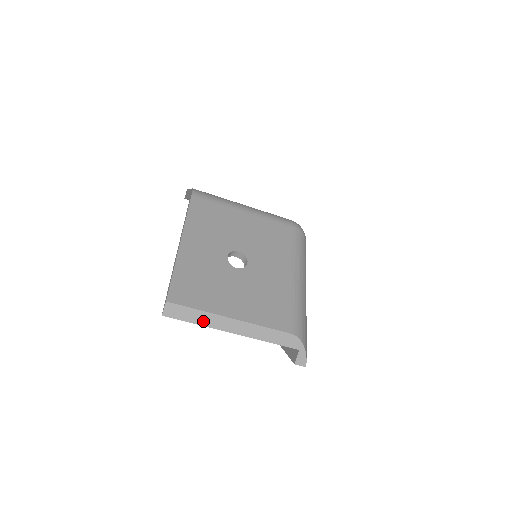
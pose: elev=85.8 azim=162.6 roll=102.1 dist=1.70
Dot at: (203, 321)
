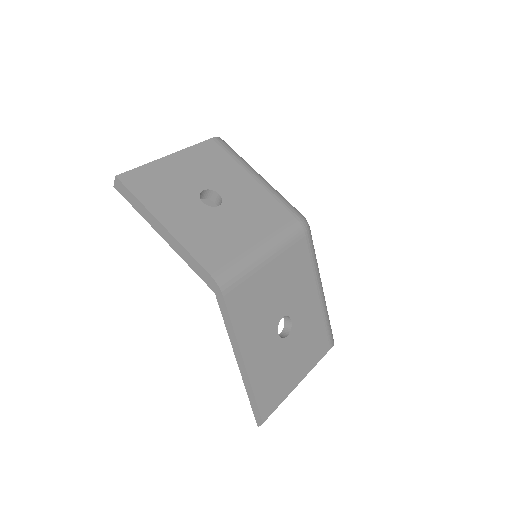
Dot at: occluded
